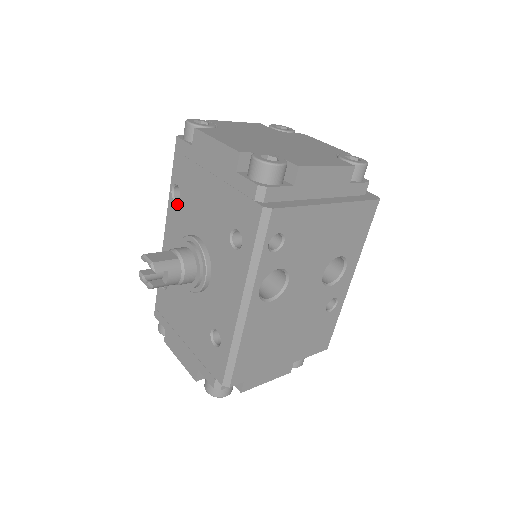
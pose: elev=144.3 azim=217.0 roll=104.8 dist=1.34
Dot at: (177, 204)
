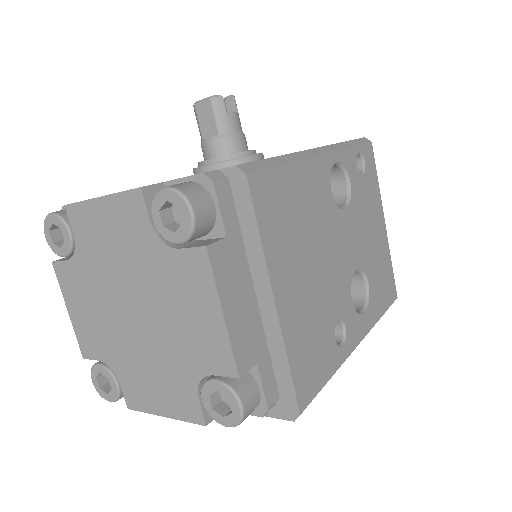
Dot at: occluded
